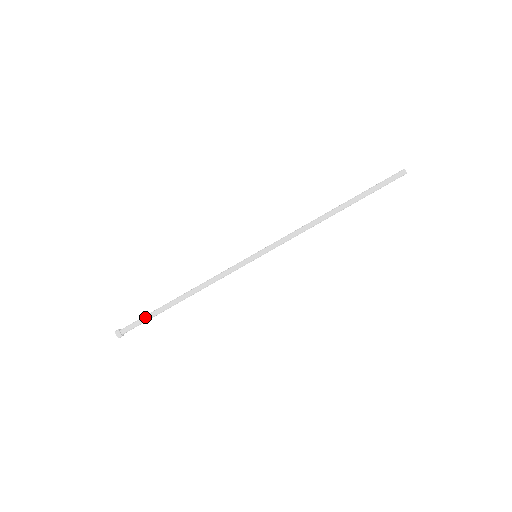
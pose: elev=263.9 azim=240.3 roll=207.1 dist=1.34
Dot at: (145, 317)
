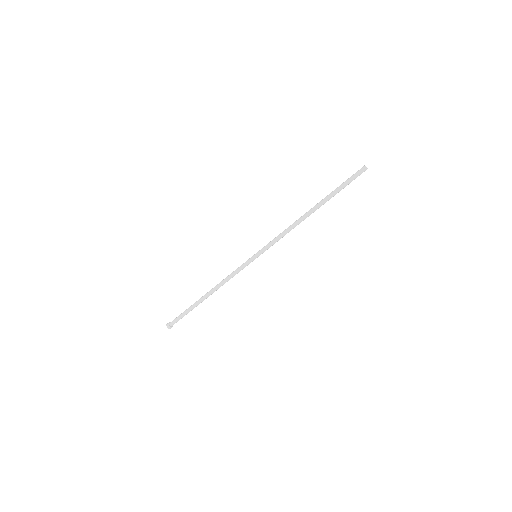
Dot at: (184, 311)
